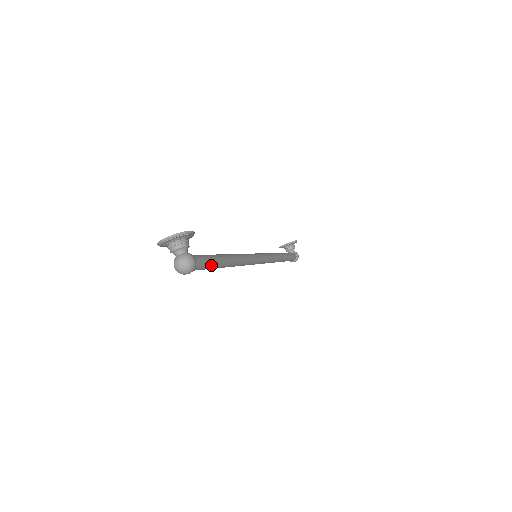
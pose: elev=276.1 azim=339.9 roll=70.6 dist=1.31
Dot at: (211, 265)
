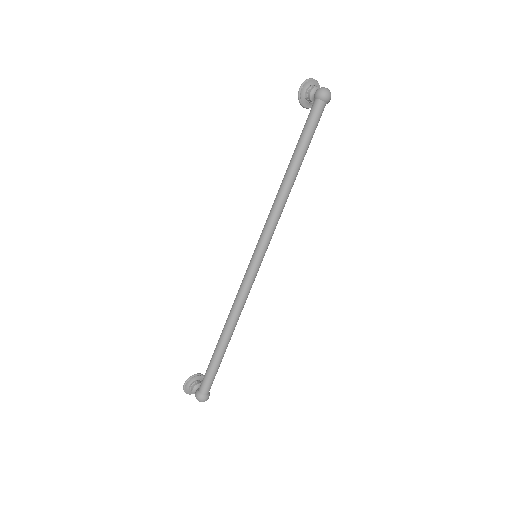
Dot at: (313, 134)
